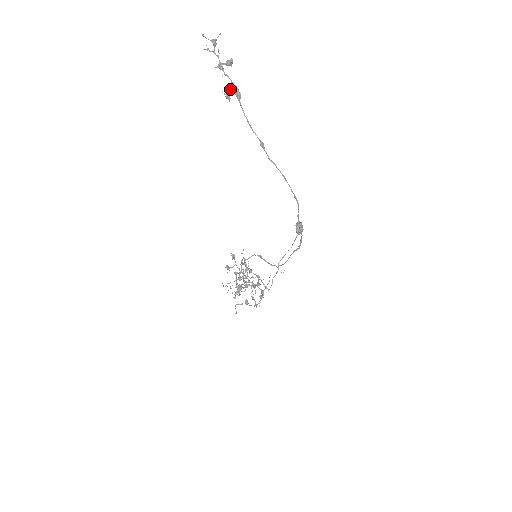
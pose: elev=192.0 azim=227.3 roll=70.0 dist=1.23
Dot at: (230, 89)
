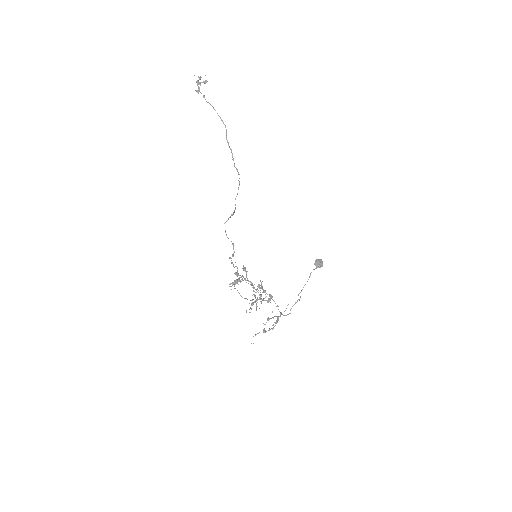
Dot at: (199, 87)
